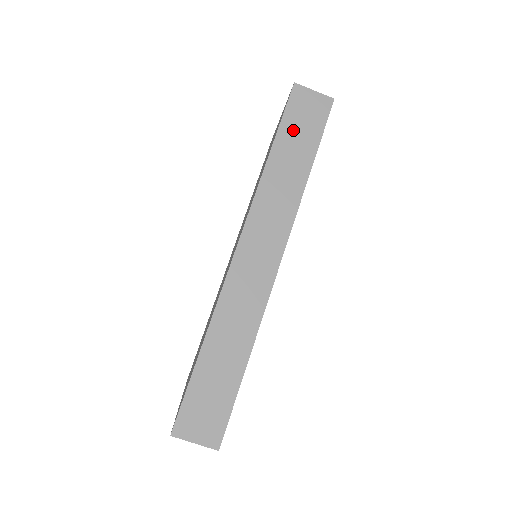
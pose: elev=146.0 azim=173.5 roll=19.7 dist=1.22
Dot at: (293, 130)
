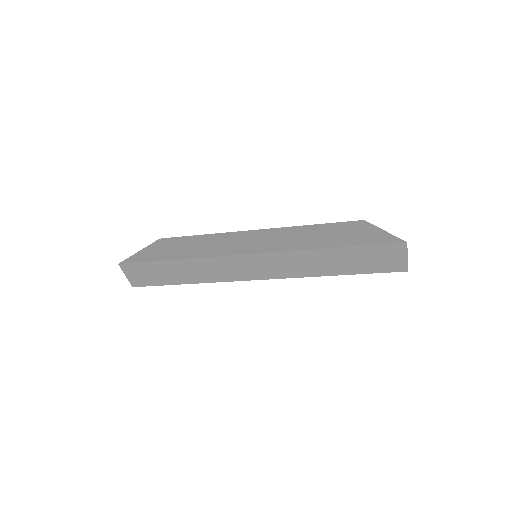
Dot at: (361, 255)
